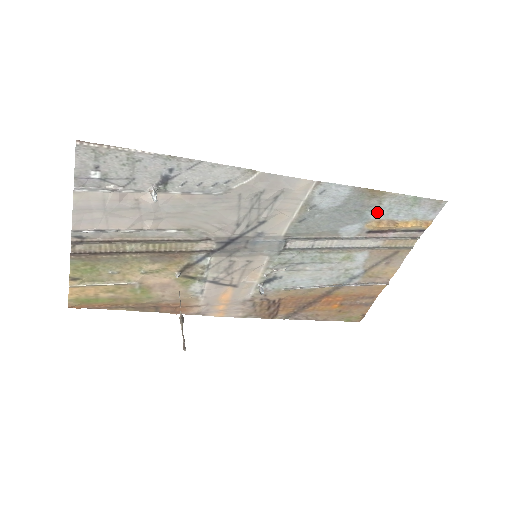
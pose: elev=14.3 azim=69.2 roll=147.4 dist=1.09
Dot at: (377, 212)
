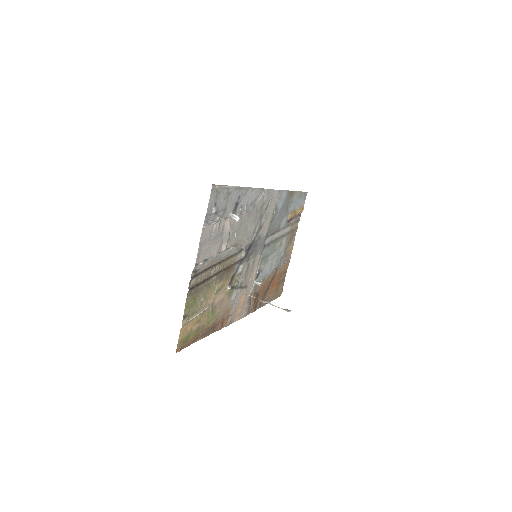
Dot at: (291, 206)
